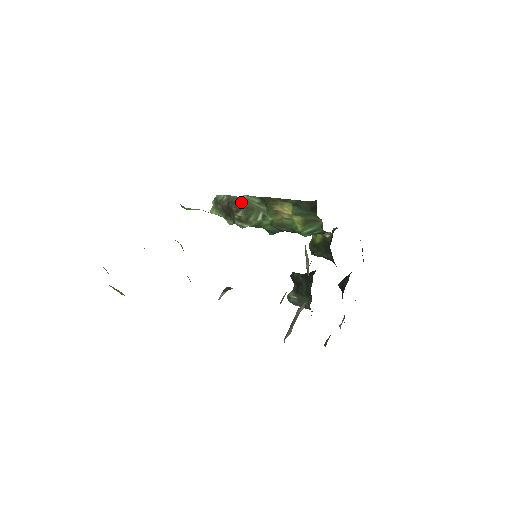
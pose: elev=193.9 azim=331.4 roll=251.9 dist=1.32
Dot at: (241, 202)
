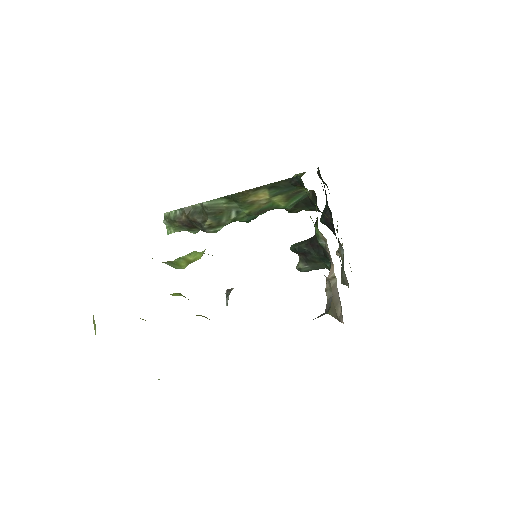
Dot at: (201, 209)
